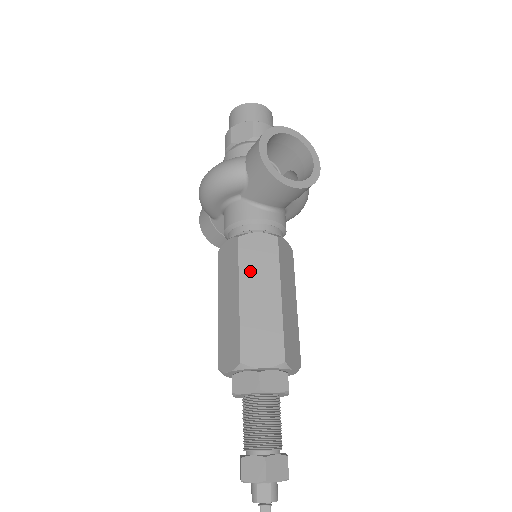
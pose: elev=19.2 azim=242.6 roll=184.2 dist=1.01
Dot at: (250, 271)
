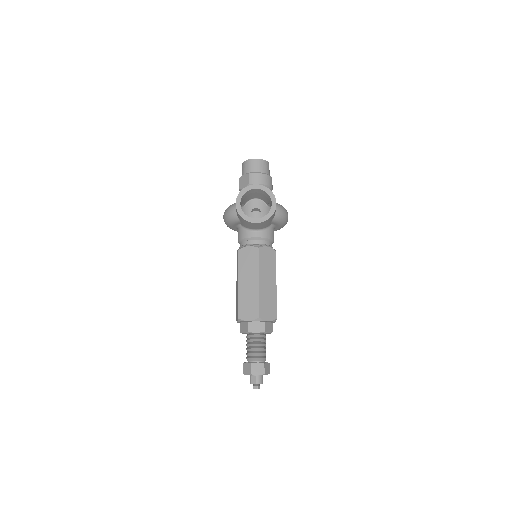
Dot at: (244, 269)
